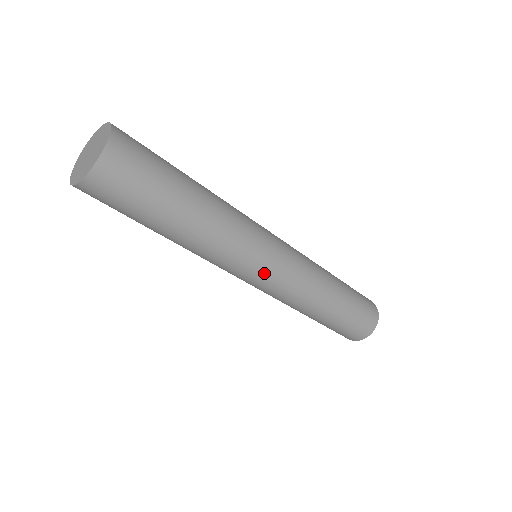
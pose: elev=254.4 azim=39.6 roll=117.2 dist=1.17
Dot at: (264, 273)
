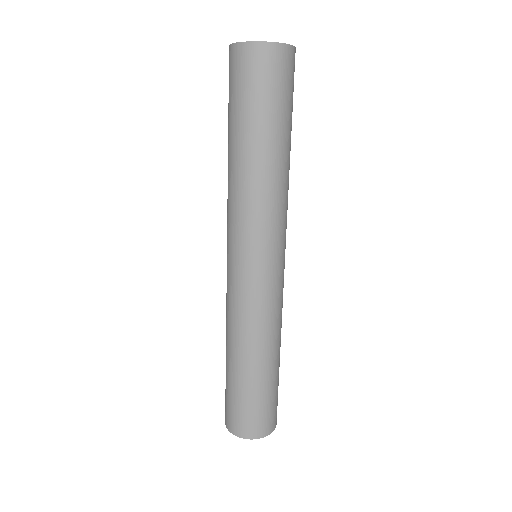
Dot at: (252, 265)
